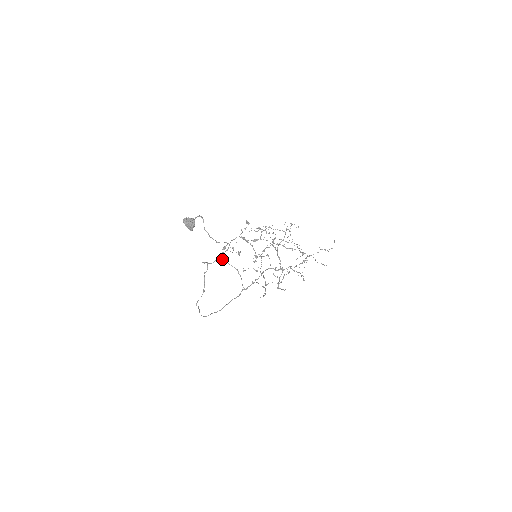
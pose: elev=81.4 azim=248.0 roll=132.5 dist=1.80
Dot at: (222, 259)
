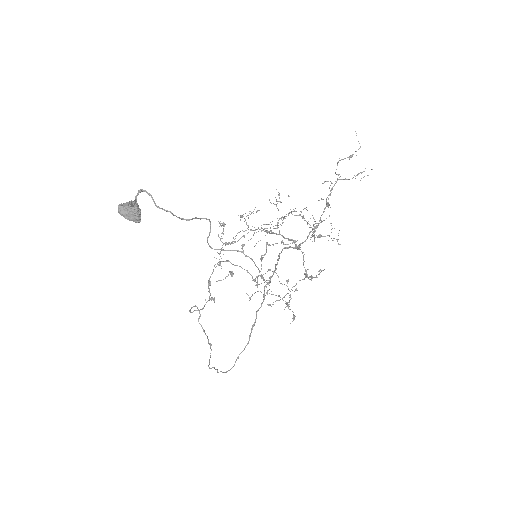
Dot at: (213, 298)
